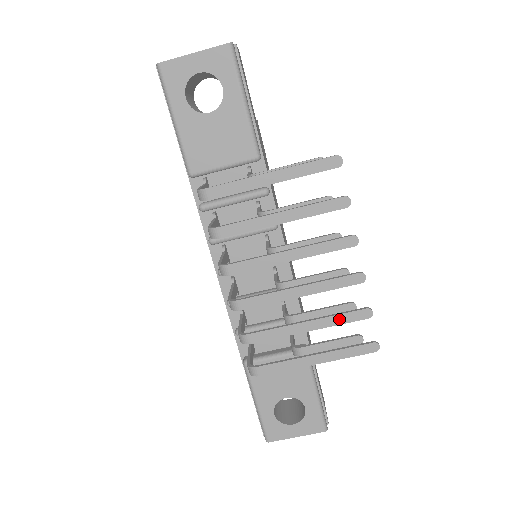
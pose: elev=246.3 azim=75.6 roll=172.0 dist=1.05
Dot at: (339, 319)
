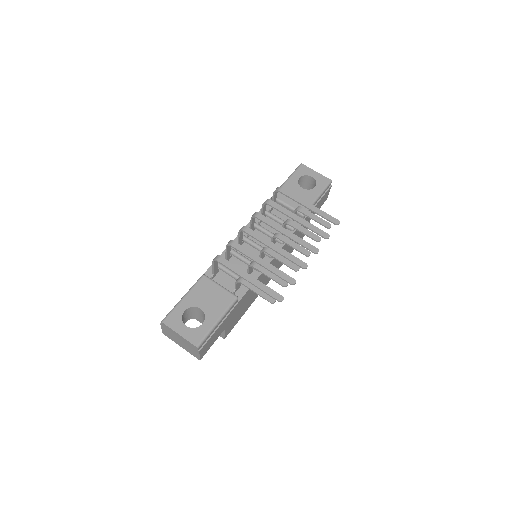
Dot at: (279, 272)
